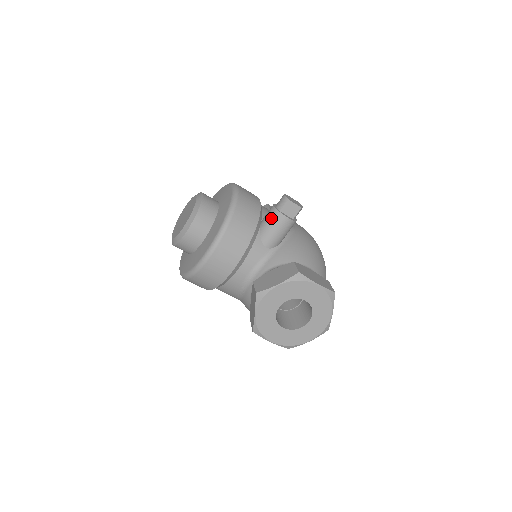
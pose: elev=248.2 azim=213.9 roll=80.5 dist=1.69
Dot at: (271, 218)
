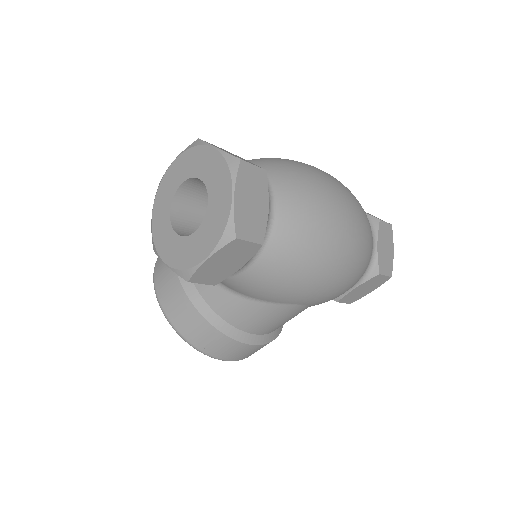
Dot at: occluded
